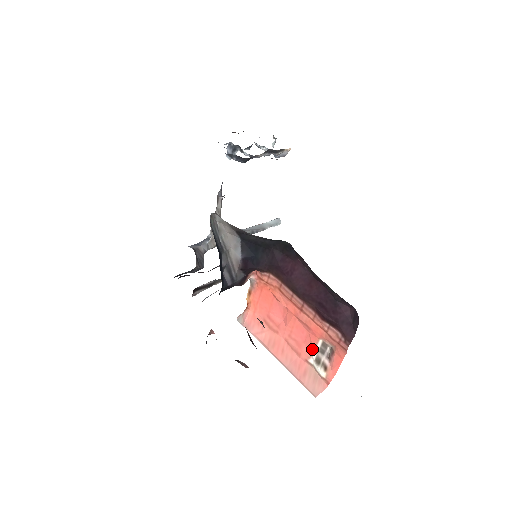
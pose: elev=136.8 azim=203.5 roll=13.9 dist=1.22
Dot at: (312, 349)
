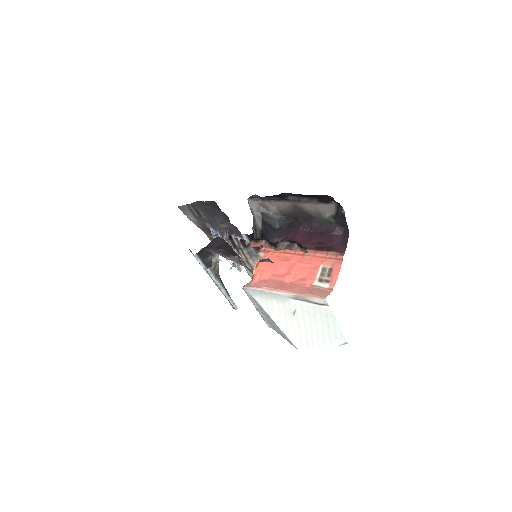
Dot at: (315, 275)
